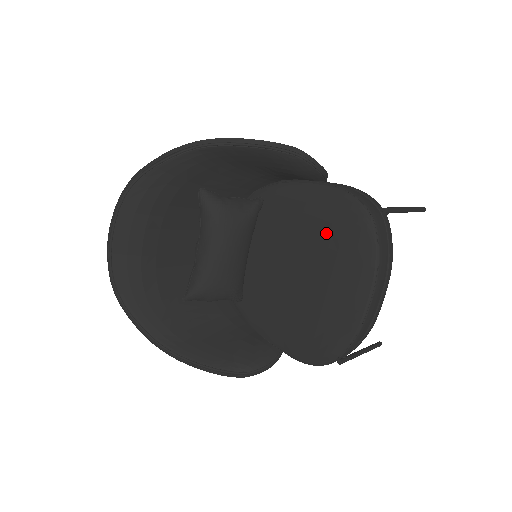
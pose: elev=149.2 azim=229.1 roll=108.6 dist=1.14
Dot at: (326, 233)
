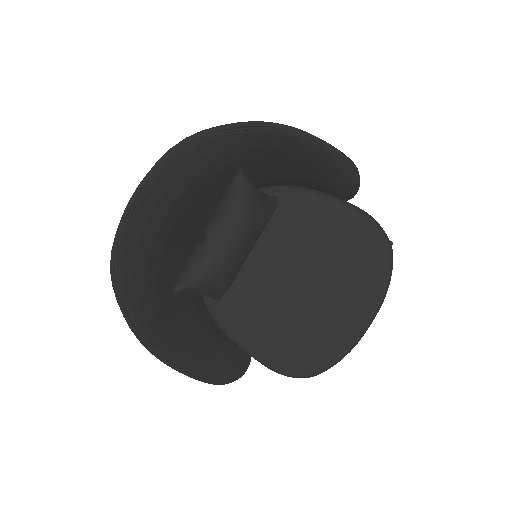
Dot at: (344, 252)
